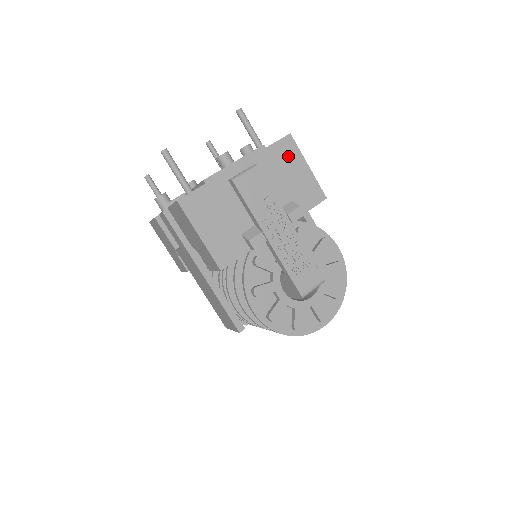
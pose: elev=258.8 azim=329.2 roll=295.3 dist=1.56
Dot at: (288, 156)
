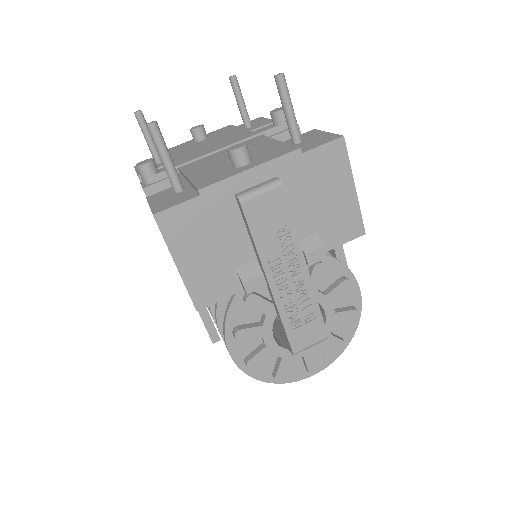
Dot at: (330, 169)
